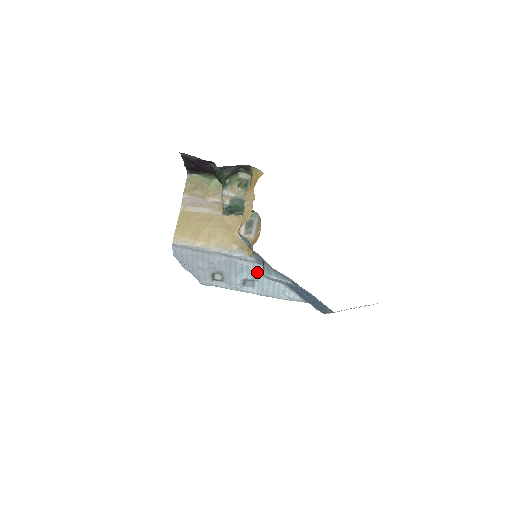
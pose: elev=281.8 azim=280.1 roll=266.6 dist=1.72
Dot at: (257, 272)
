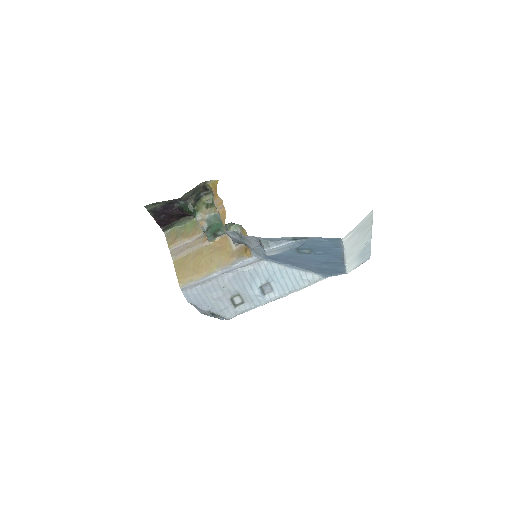
Dot at: (266, 270)
